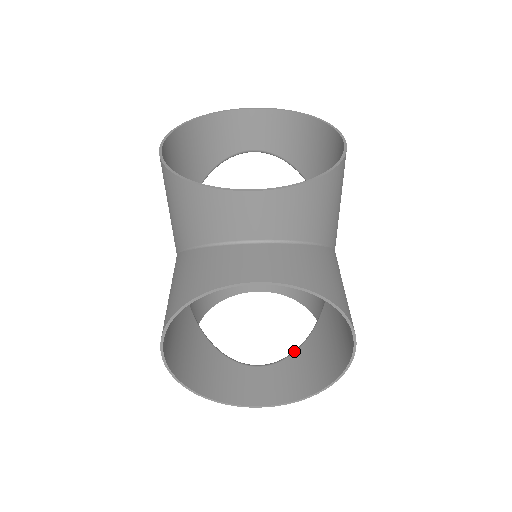
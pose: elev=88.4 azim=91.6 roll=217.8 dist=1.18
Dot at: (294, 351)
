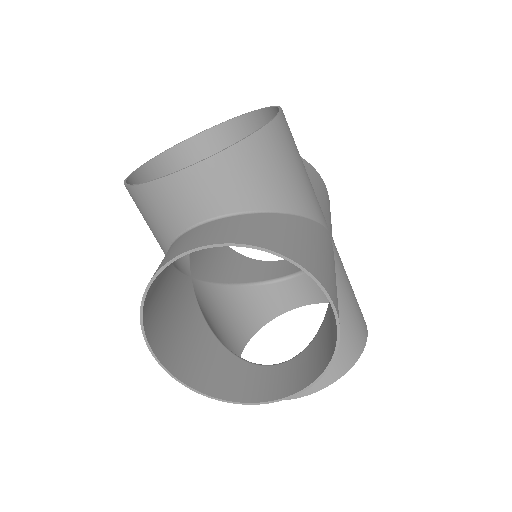
Dot at: occluded
